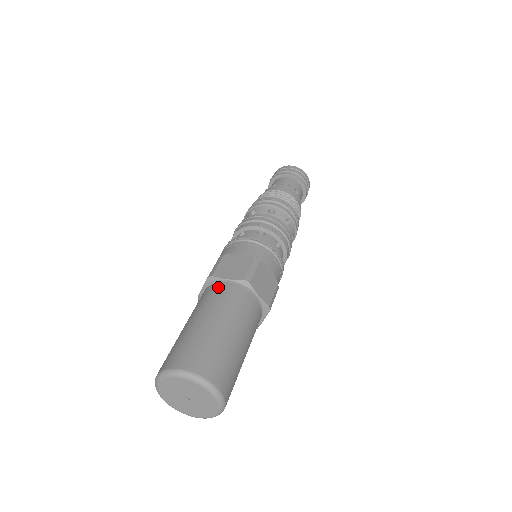
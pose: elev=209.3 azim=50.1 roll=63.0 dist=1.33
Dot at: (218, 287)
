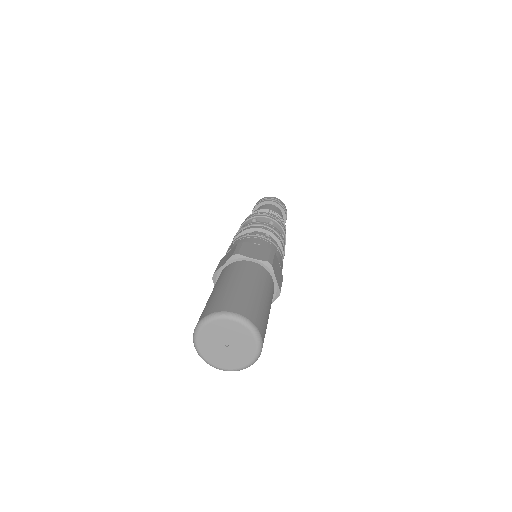
Dot at: (245, 263)
